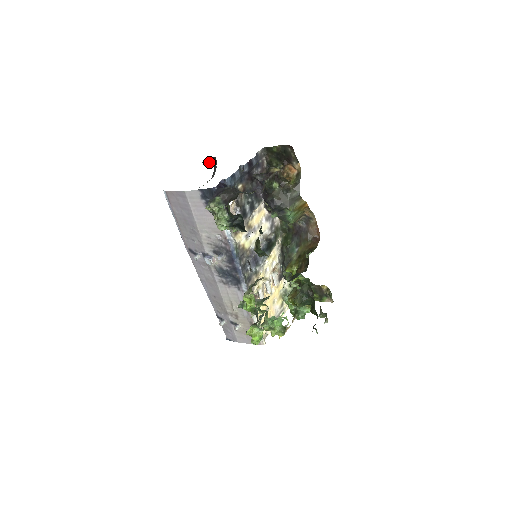
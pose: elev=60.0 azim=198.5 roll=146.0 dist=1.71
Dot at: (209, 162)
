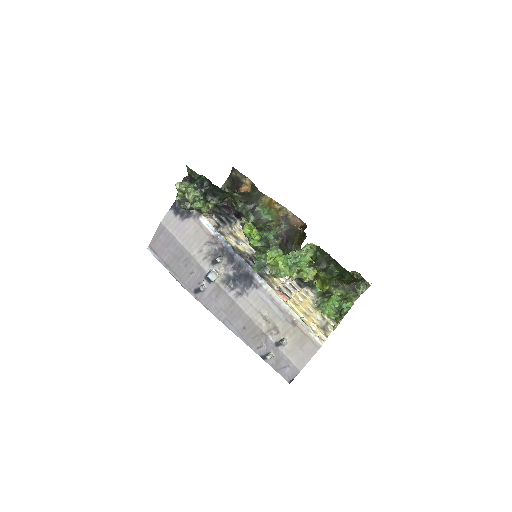
Dot at: occluded
